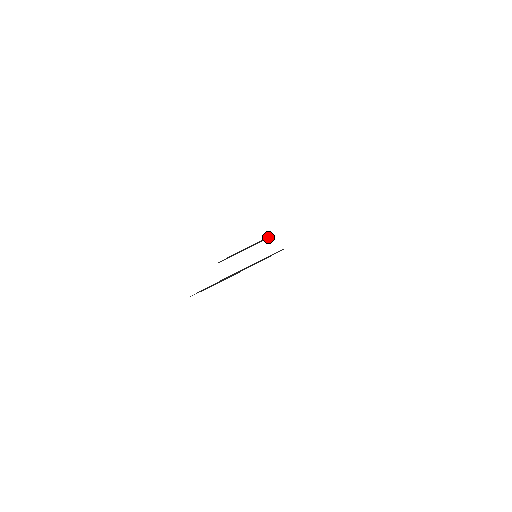
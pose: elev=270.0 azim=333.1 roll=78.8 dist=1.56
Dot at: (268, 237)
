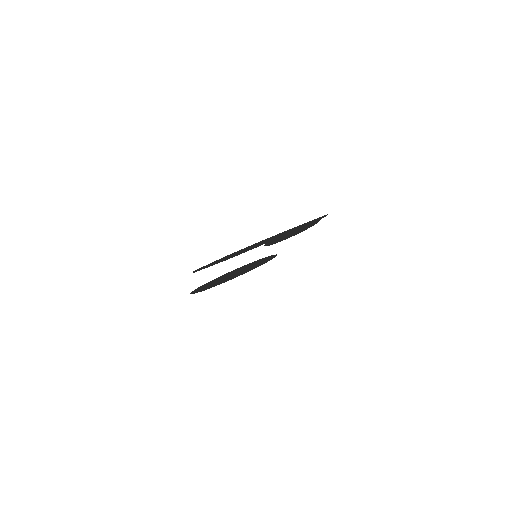
Dot at: occluded
